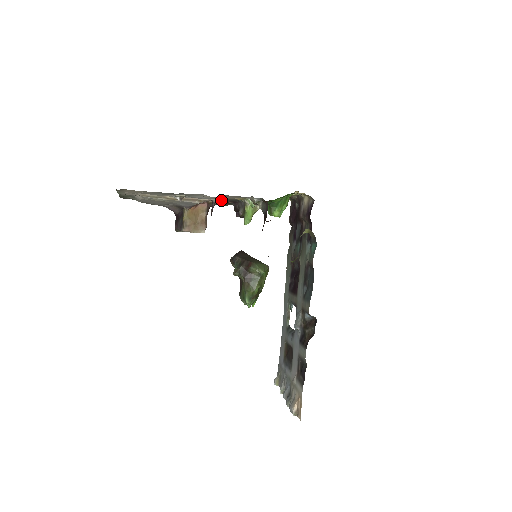
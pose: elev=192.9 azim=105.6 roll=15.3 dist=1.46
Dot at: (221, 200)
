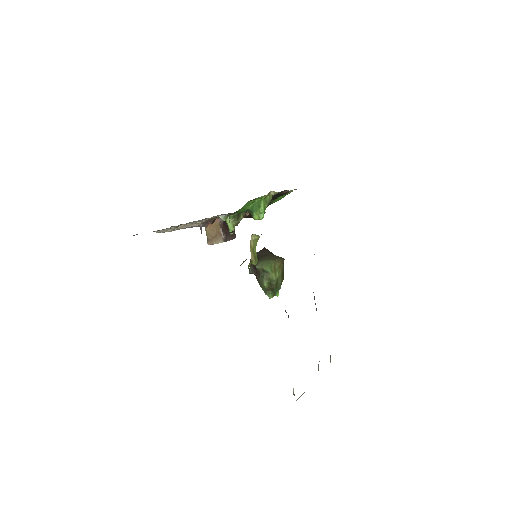
Dot at: occluded
